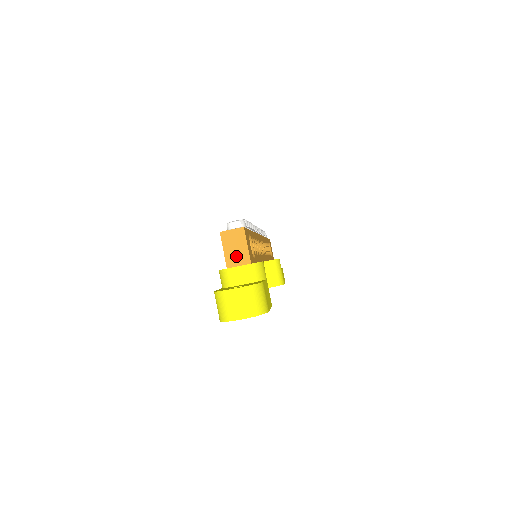
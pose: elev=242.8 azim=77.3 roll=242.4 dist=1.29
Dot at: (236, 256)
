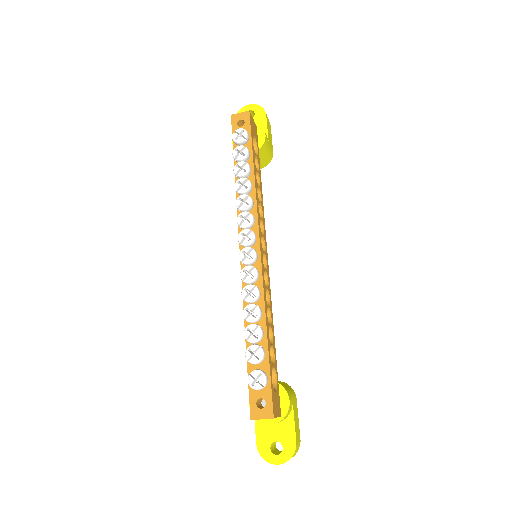
Dot at: occluded
